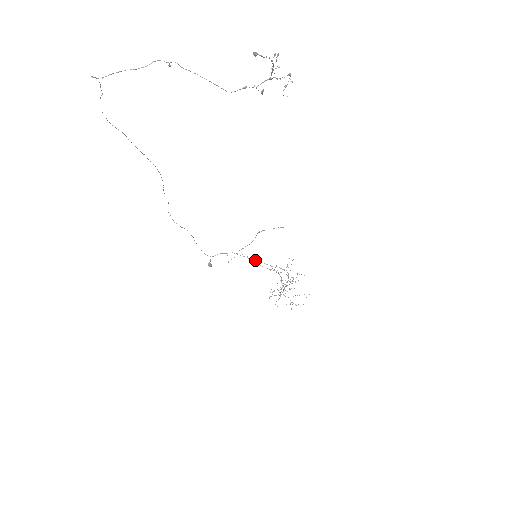
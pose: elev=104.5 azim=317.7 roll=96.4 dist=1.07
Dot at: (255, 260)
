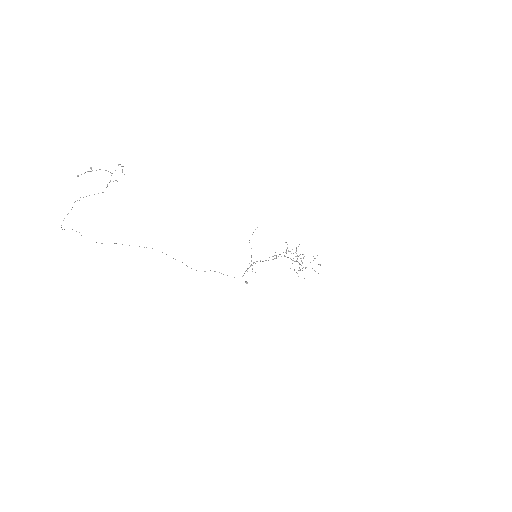
Dot at: occluded
